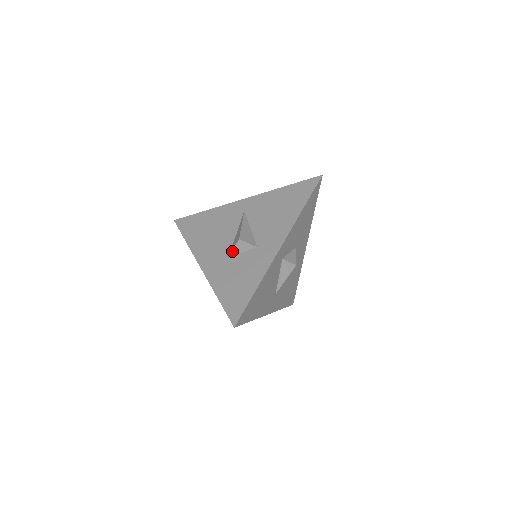
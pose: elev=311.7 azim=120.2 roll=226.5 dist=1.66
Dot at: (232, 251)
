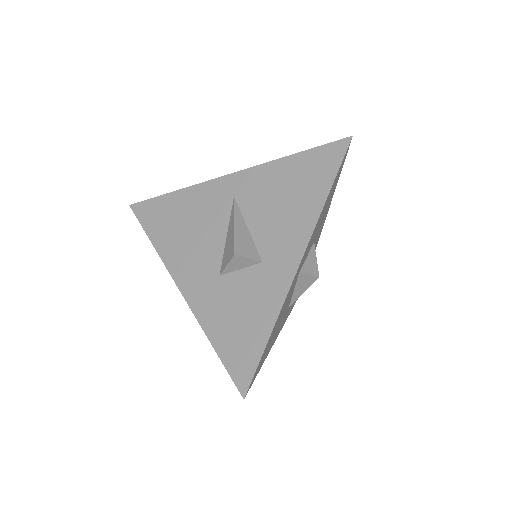
Dot at: (225, 269)
